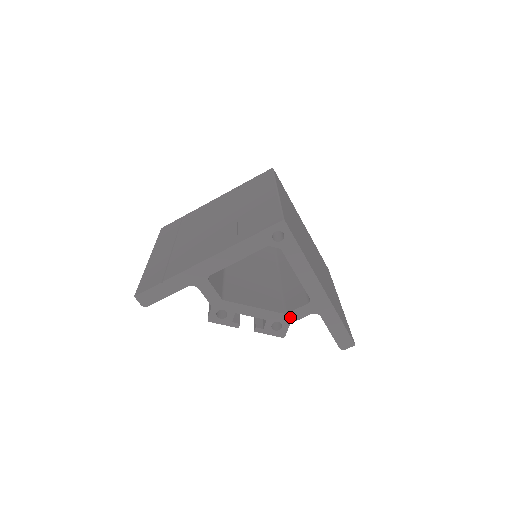
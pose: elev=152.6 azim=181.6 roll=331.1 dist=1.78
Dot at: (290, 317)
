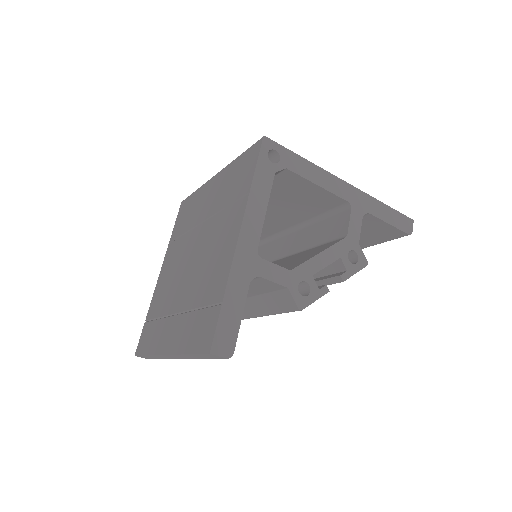
Dot at: (353, 236)
